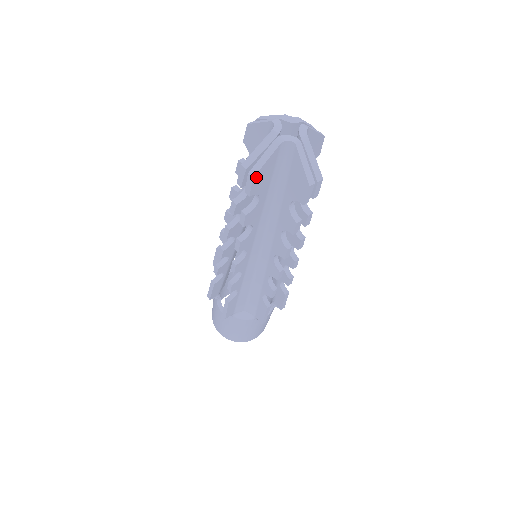
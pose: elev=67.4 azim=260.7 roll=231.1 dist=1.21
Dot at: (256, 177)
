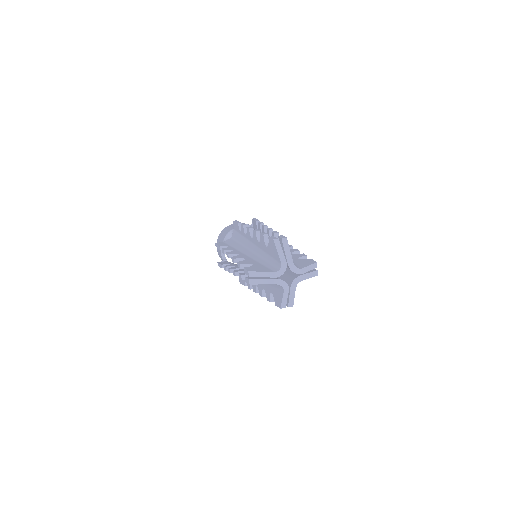
Dot at: (253, 284)
